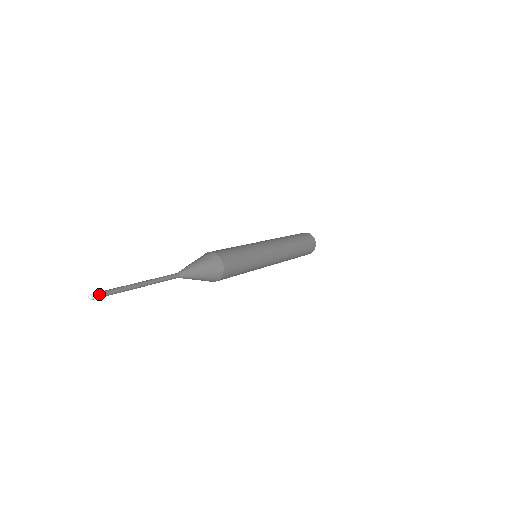
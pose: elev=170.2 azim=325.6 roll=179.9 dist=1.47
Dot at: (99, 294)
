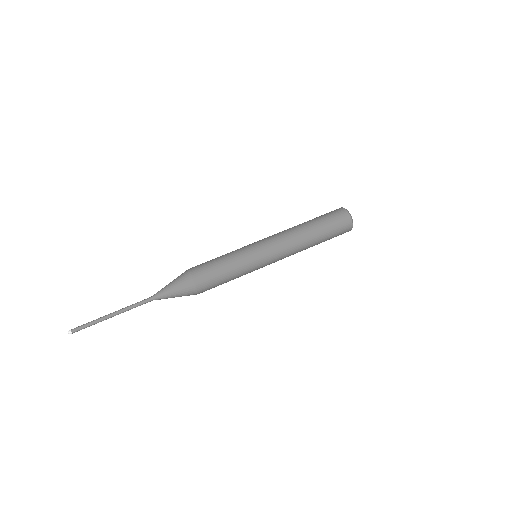
Dot at: (75, 330)
